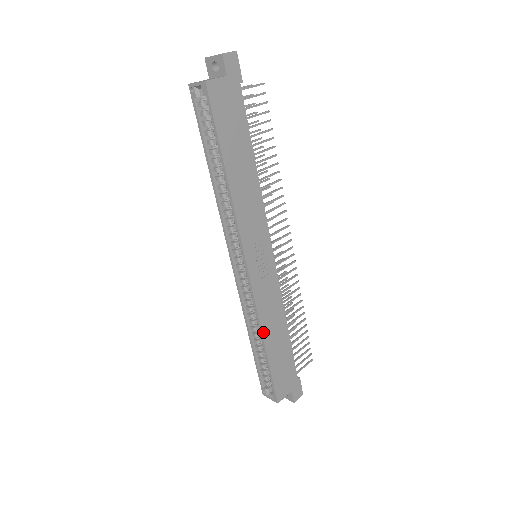
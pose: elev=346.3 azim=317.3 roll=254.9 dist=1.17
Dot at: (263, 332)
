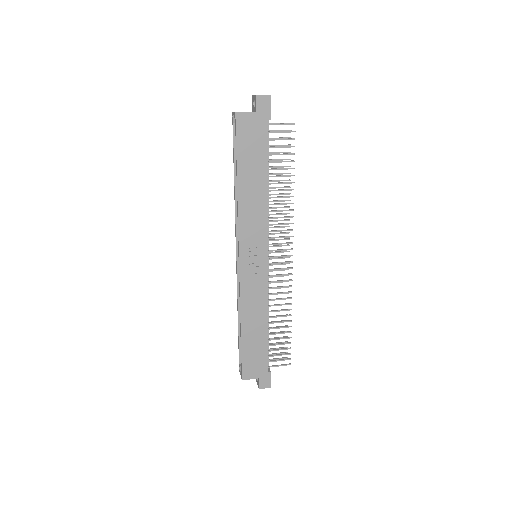
Dot at: (242, 316)
